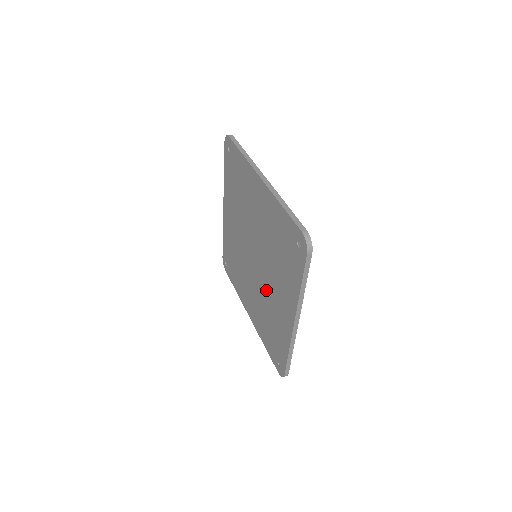
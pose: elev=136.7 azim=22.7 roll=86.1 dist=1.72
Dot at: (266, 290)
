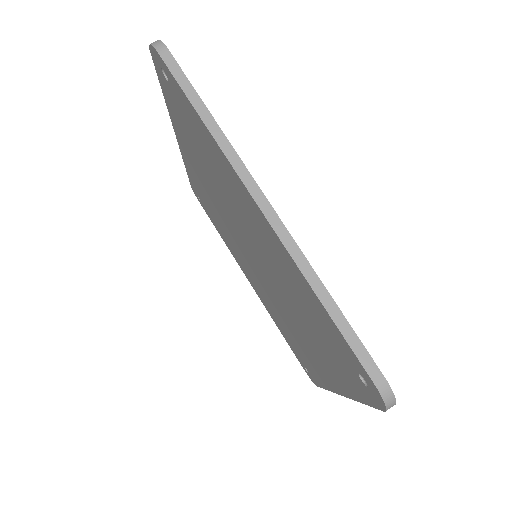
Dot at: (281, 310)
